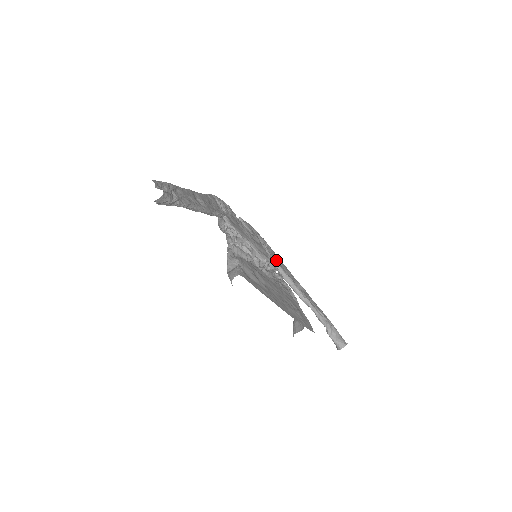
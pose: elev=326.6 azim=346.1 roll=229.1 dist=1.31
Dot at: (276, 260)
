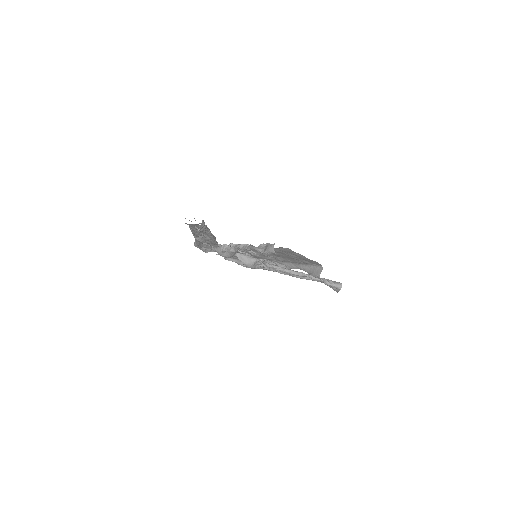
Dot at: occluded
